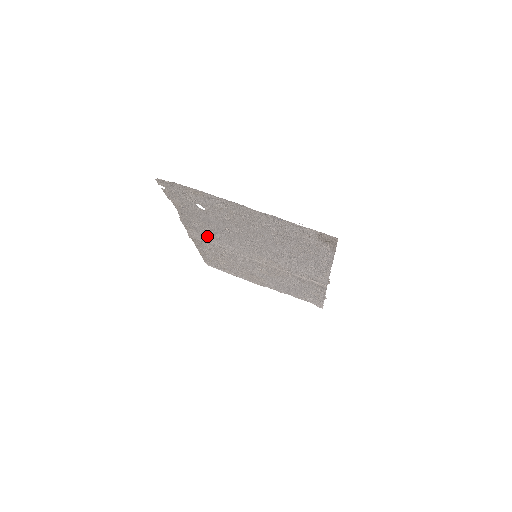
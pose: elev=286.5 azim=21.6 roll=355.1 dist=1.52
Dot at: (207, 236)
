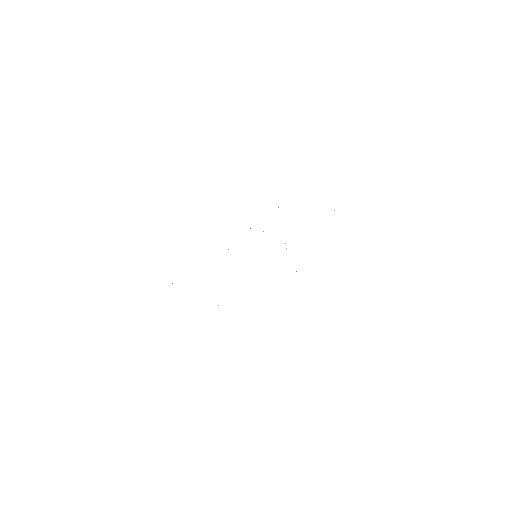
Dot at: occluded
